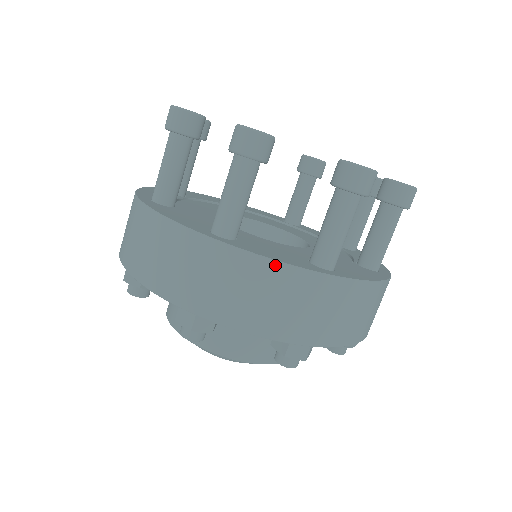
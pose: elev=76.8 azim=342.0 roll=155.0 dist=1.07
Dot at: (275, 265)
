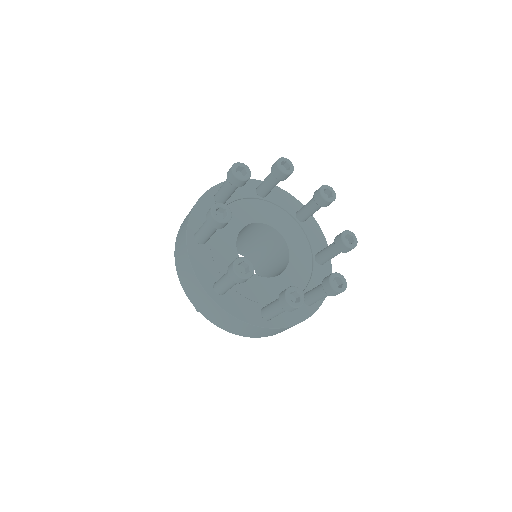
Dot at: (236, 319)
